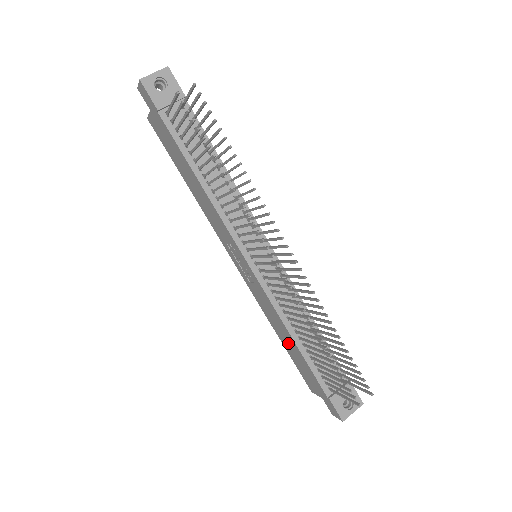
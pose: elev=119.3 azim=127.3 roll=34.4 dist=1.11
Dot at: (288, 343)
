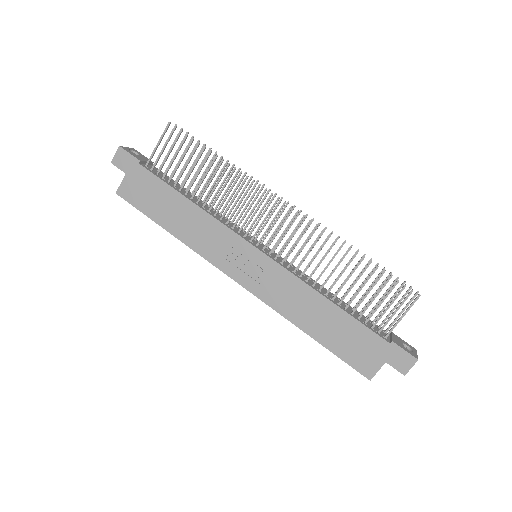
Dot at: (324, 322)
